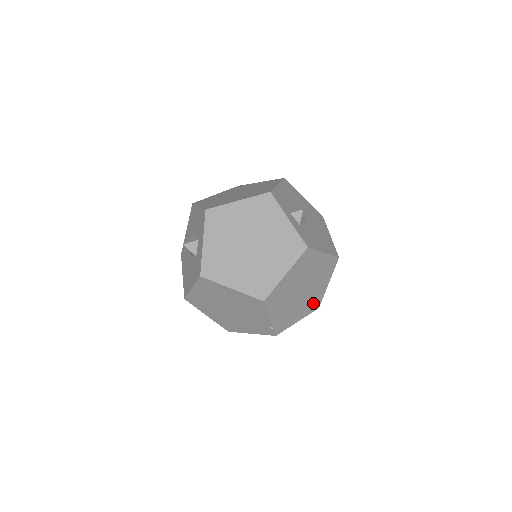
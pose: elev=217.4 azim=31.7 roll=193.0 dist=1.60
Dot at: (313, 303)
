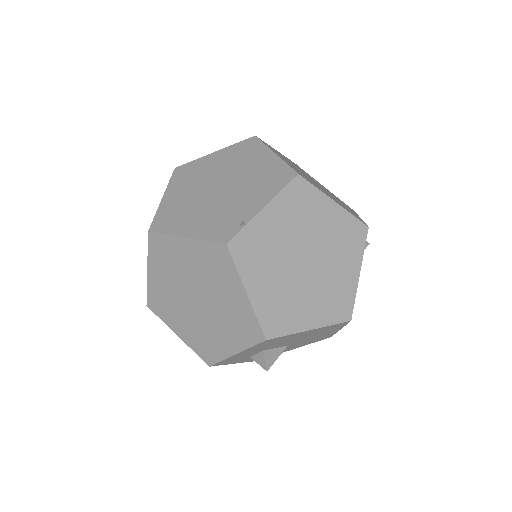
Dot at: (278, 313)
